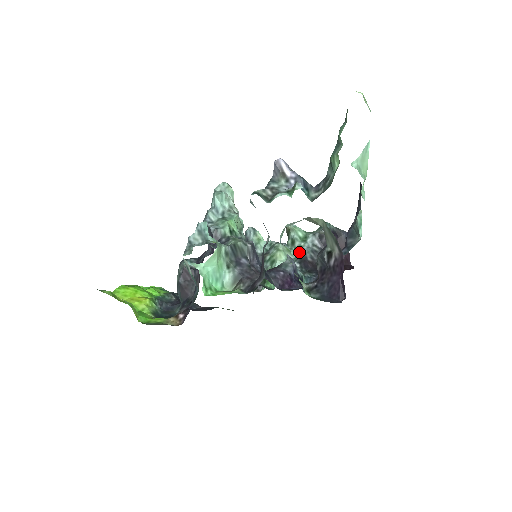
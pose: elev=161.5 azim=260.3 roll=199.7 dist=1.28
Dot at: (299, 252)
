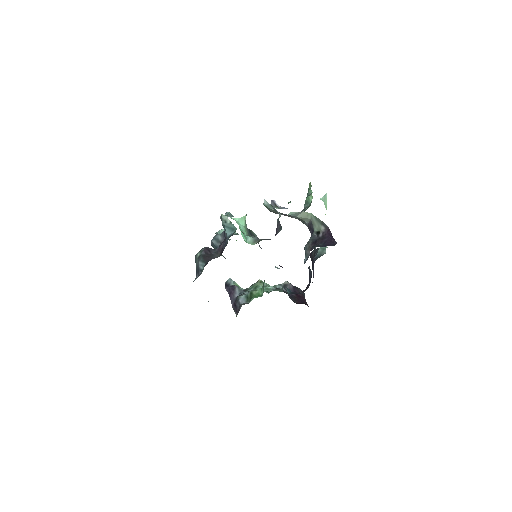
Dot at: occluded
